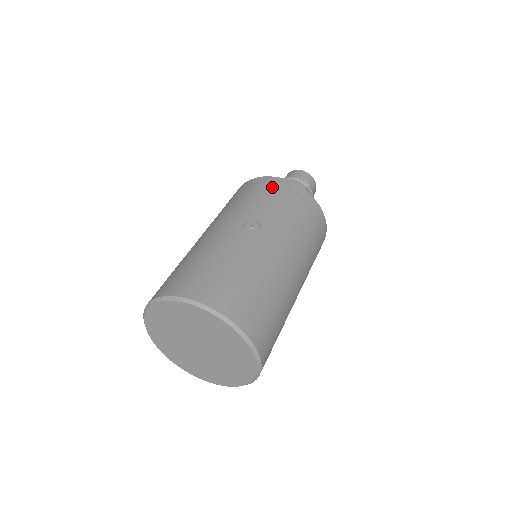
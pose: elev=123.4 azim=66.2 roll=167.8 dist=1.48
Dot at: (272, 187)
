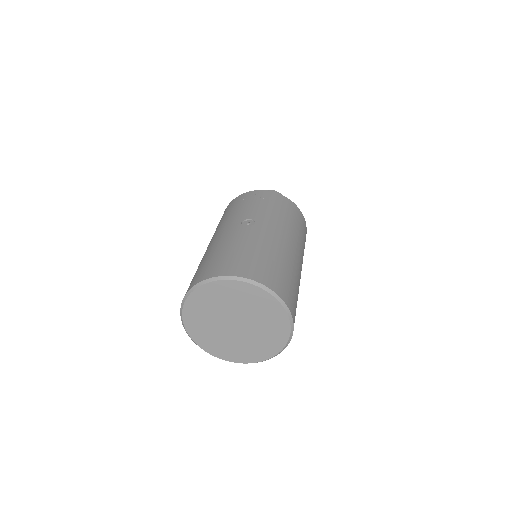
Dot at: (252, 197)
